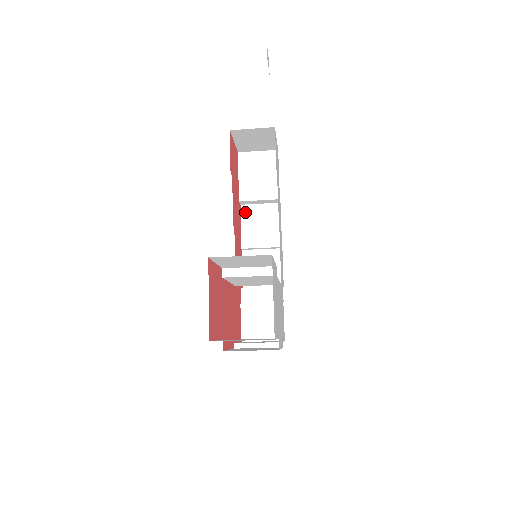
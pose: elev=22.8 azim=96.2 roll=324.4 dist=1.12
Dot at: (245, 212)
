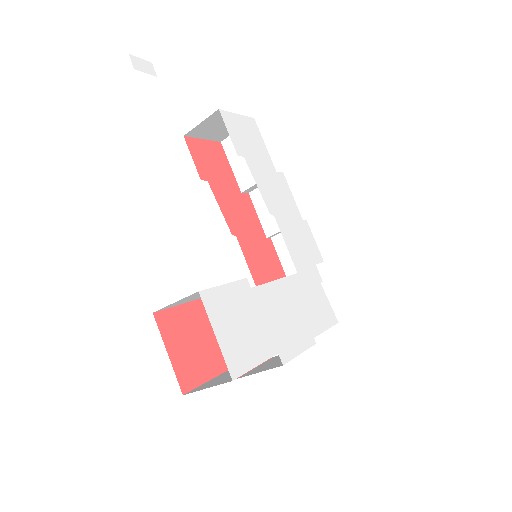
Dot at: (255, 199)
